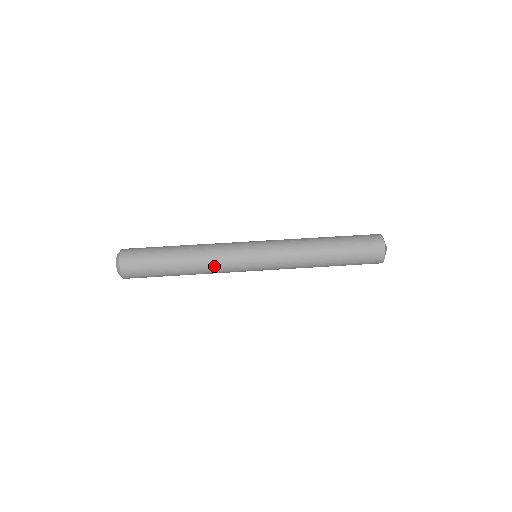
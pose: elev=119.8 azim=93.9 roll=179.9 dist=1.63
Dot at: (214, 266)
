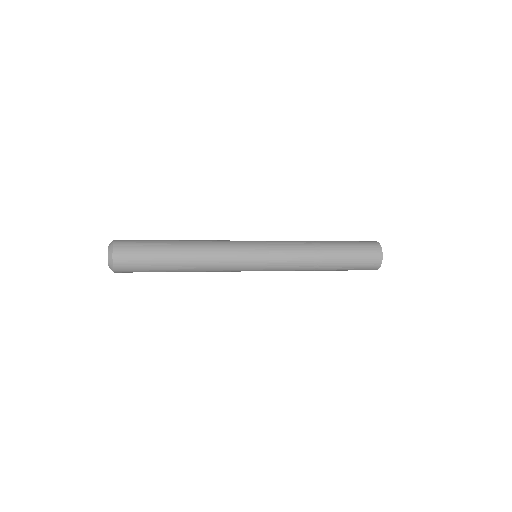
Dot at: occluded
